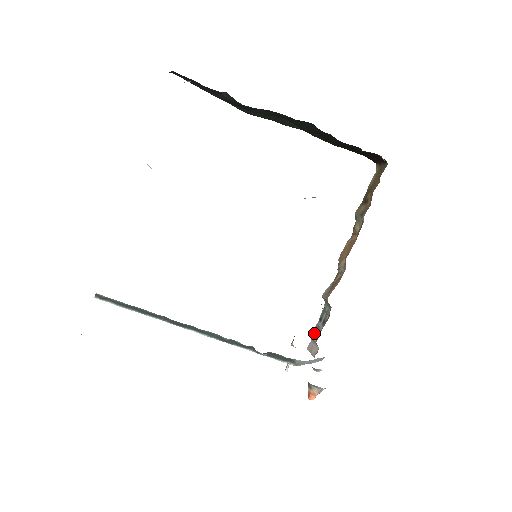
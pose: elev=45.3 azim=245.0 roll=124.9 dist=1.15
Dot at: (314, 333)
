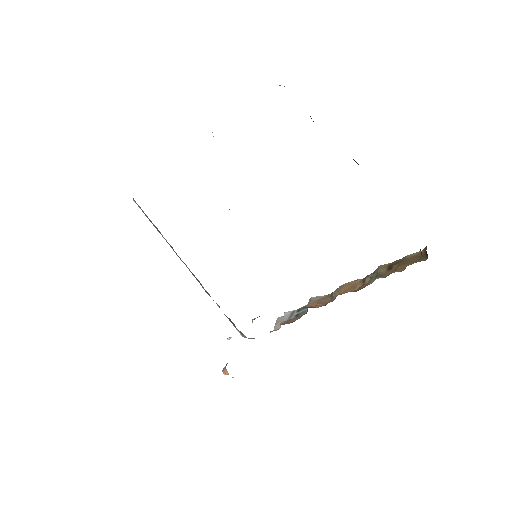
Dot at: (287, 315)
